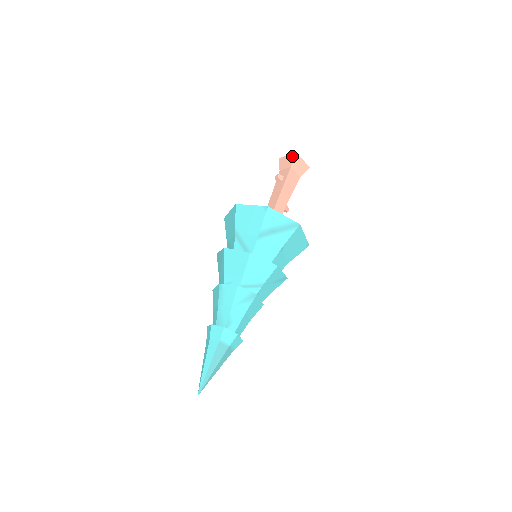
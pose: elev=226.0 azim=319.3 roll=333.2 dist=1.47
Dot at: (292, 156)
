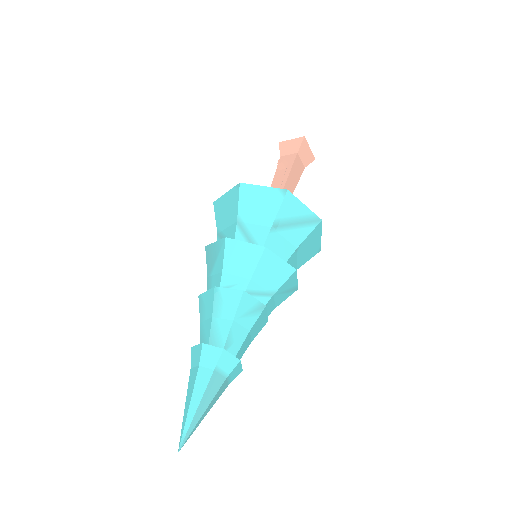
Dot at: (299, 140)
